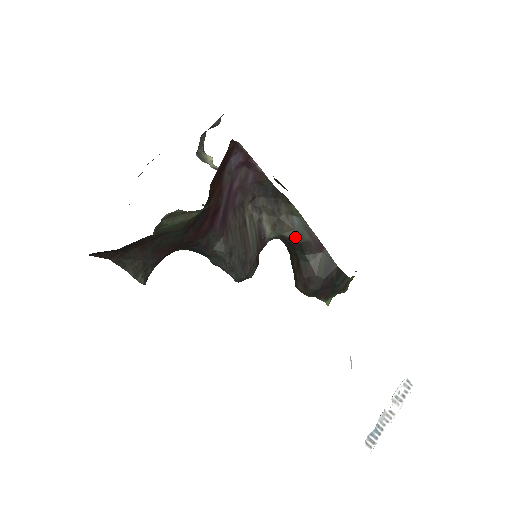
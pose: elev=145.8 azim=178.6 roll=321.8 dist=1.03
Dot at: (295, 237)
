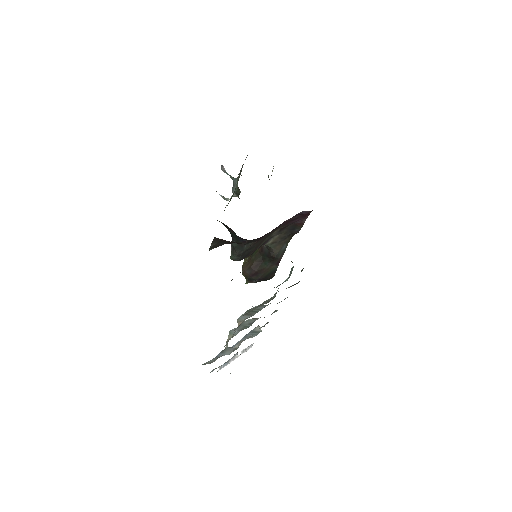
Dot at: (276, 254)
